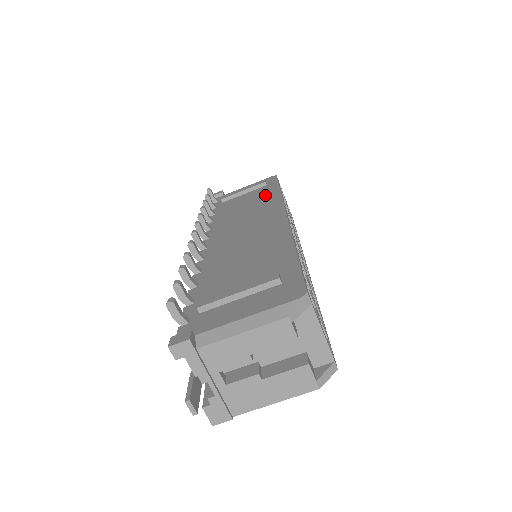
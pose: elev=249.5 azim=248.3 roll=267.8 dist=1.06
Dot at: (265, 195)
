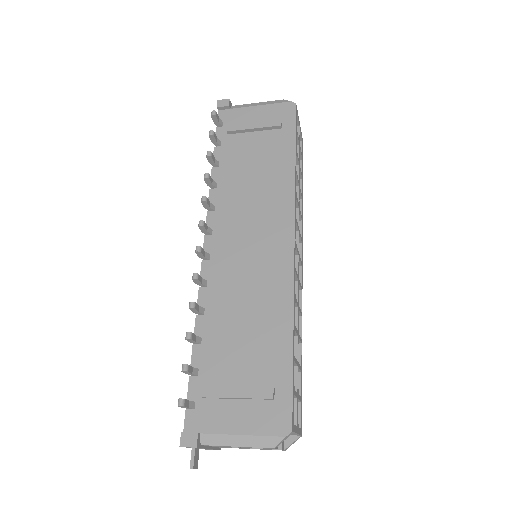
Dot at: (277, 163)
